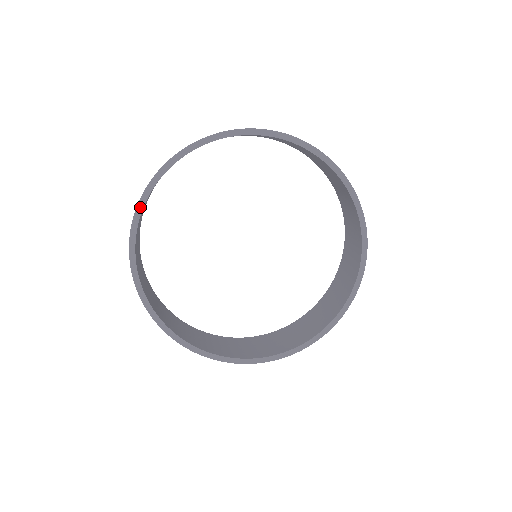
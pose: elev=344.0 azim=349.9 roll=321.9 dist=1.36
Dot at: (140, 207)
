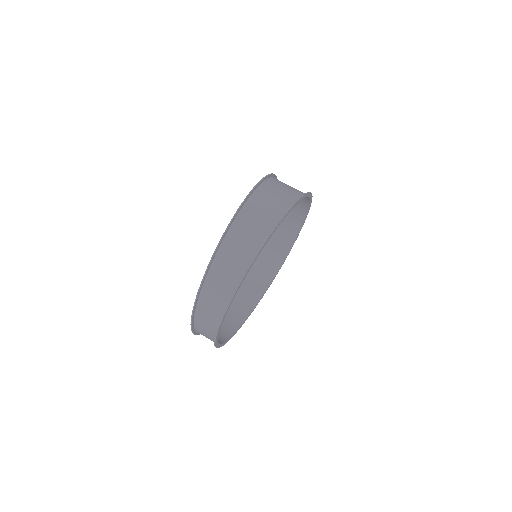
Dot at: (228, 340)
